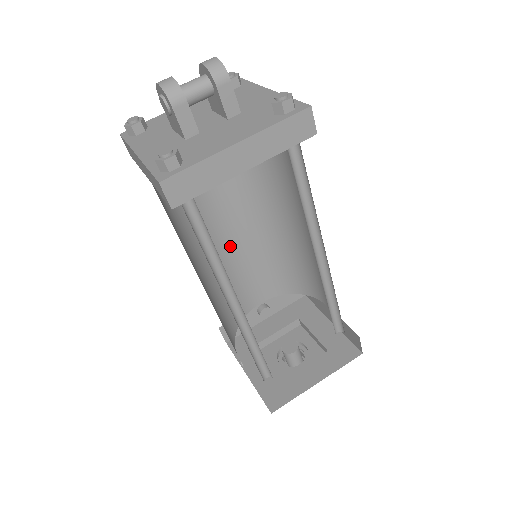
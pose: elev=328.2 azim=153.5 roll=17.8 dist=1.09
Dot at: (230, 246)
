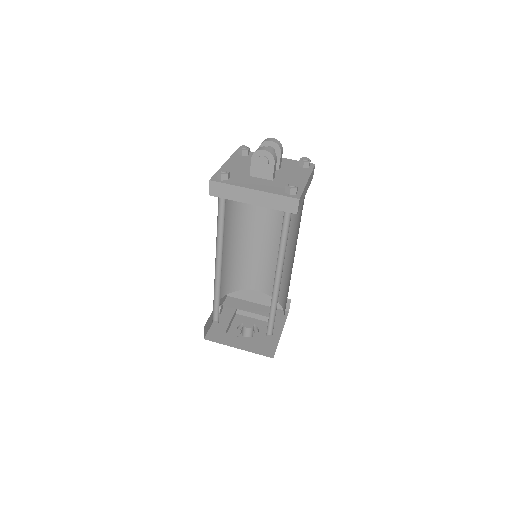
Dot at: occluded
